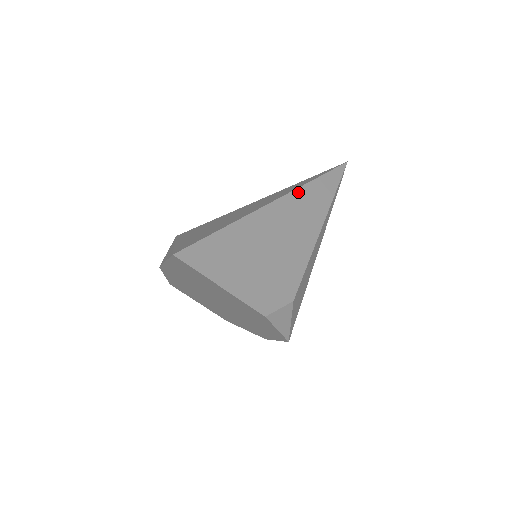
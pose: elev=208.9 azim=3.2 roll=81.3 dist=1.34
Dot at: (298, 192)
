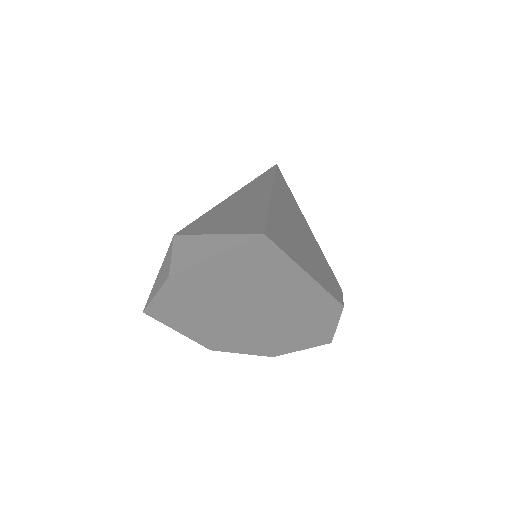
Dot at: (276, 184)
